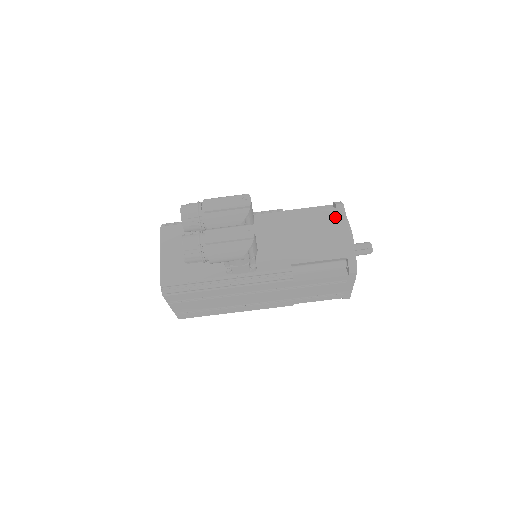
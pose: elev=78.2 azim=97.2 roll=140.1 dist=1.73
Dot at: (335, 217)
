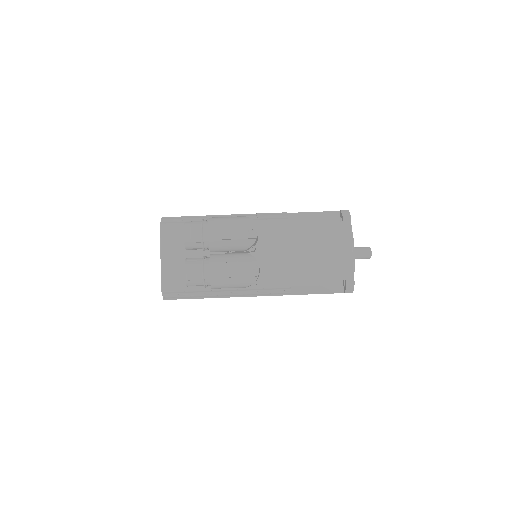
Dot at: (340, 233)
